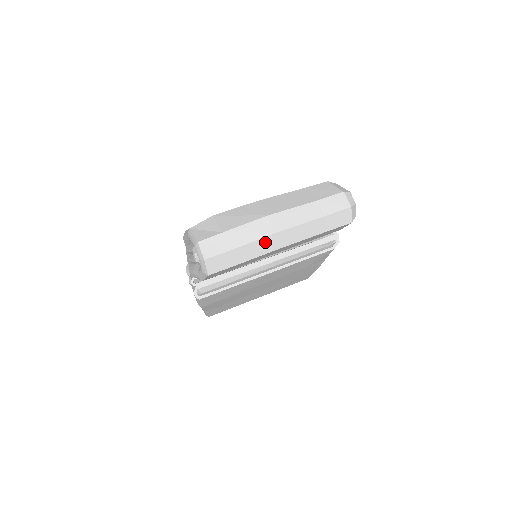
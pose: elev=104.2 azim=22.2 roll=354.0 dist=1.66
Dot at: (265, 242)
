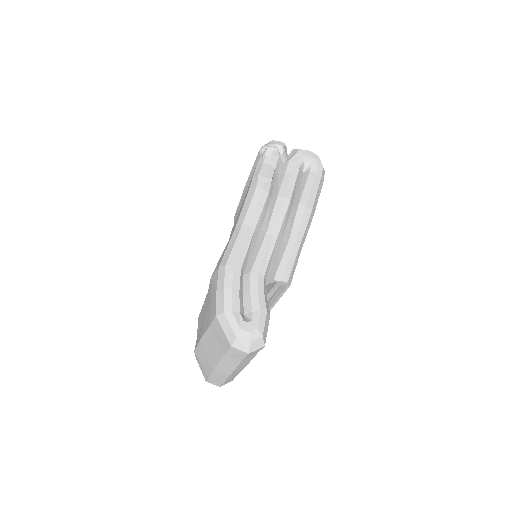
Dot at: occluded
